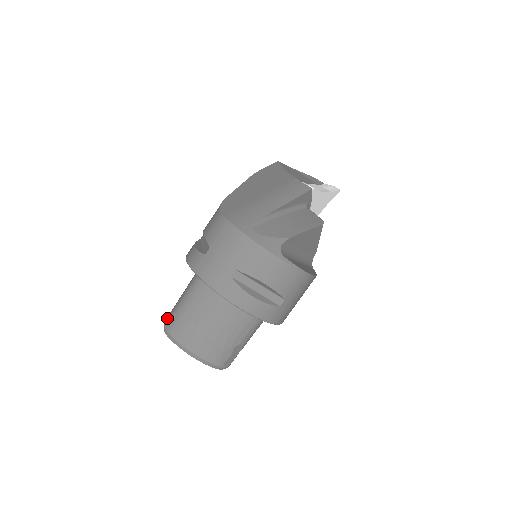
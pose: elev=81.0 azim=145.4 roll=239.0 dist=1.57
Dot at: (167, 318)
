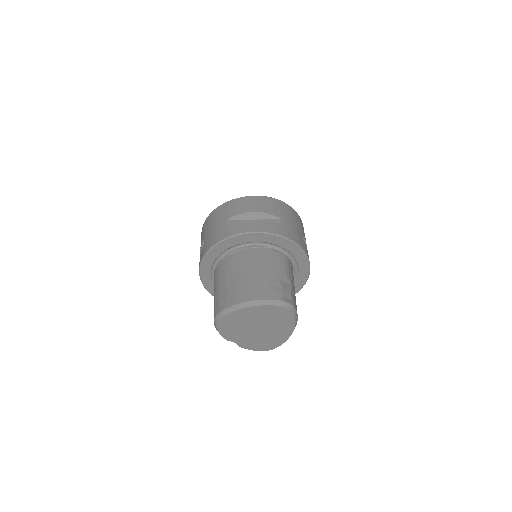
Dot at: occluded
